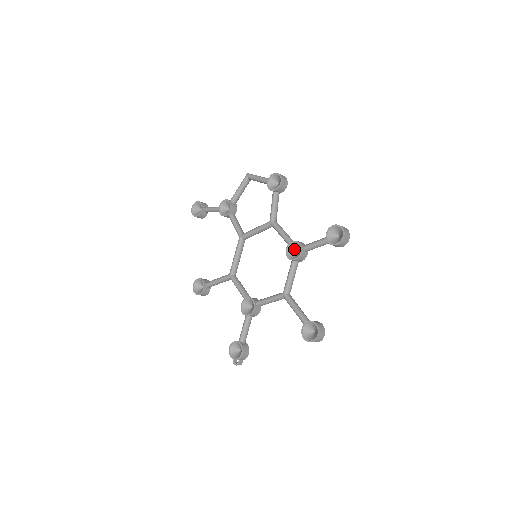
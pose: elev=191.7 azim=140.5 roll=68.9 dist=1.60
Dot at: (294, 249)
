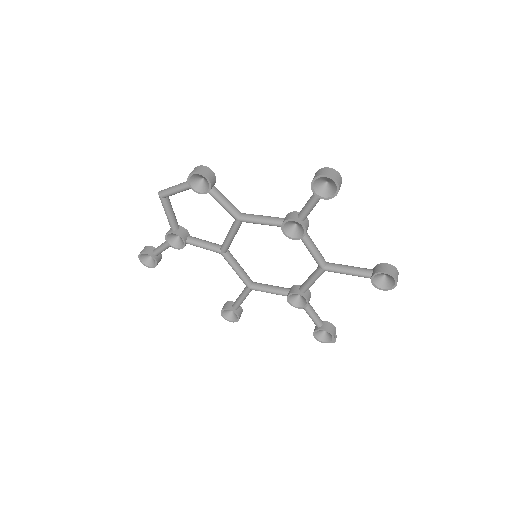
Dot at: (290, 226)
